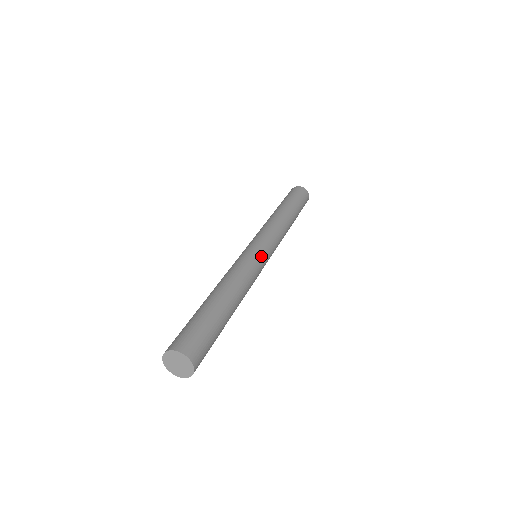
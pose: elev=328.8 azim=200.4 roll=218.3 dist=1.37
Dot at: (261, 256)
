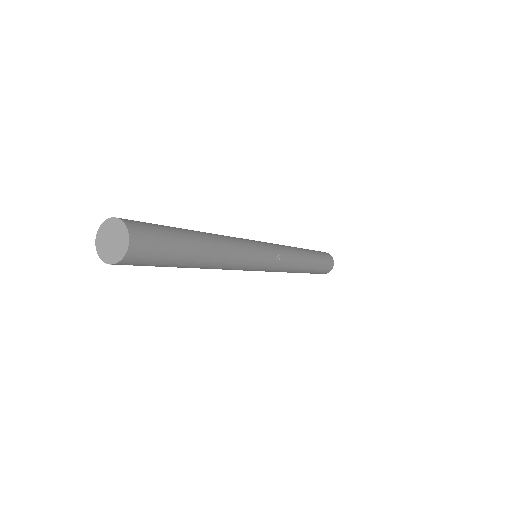
Dot at: occluded
